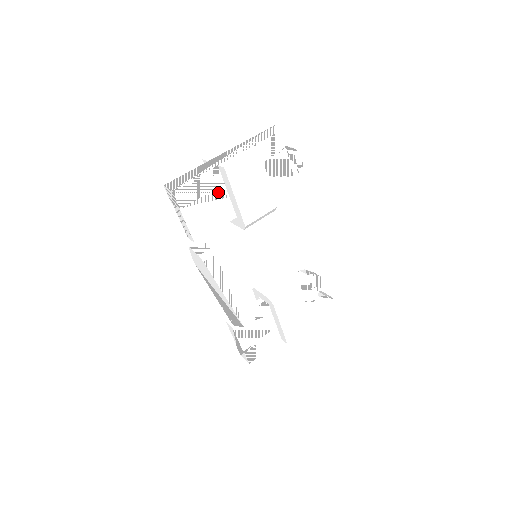
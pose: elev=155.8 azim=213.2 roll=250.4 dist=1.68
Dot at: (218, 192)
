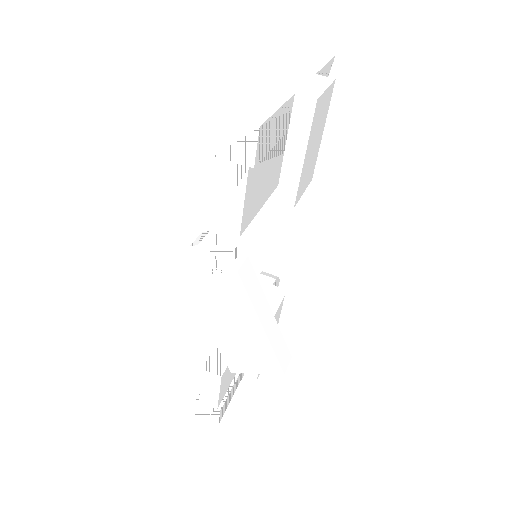
Dot at: (277, 144)
